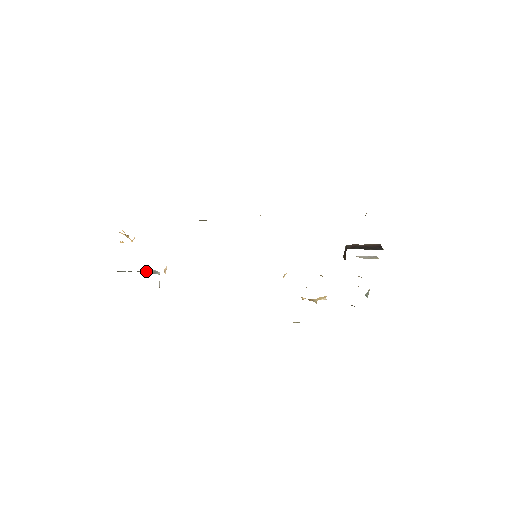
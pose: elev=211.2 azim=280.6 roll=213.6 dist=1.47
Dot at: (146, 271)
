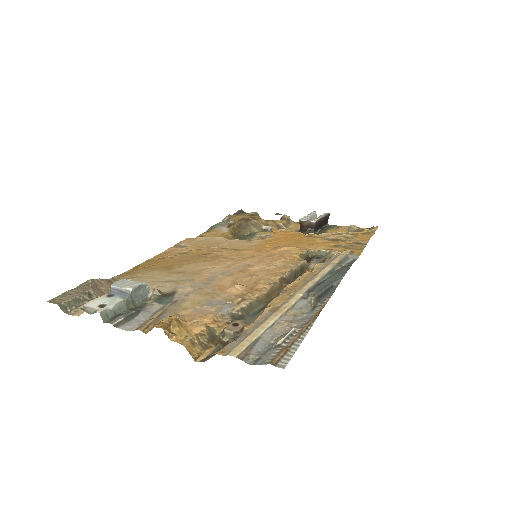
Dot at: (134, 293)
